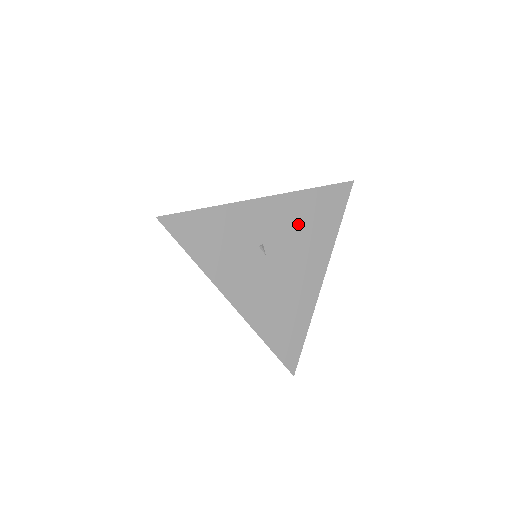
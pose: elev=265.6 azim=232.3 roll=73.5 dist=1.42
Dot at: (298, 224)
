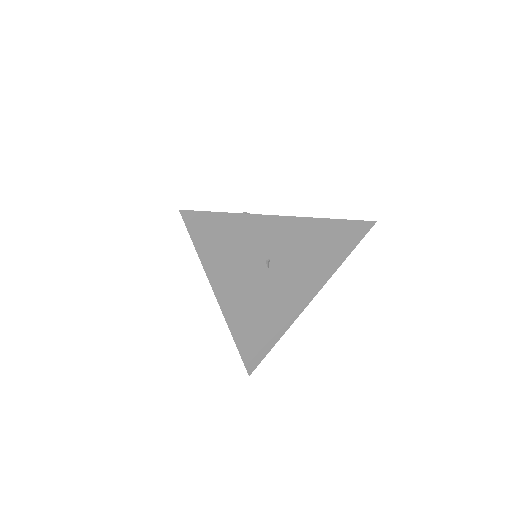
Dot at: (309, 249)
